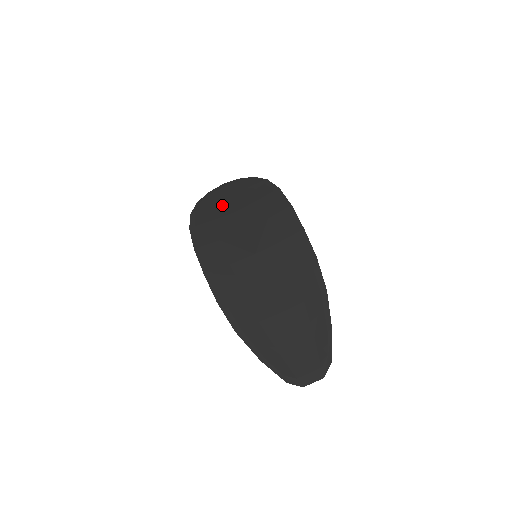
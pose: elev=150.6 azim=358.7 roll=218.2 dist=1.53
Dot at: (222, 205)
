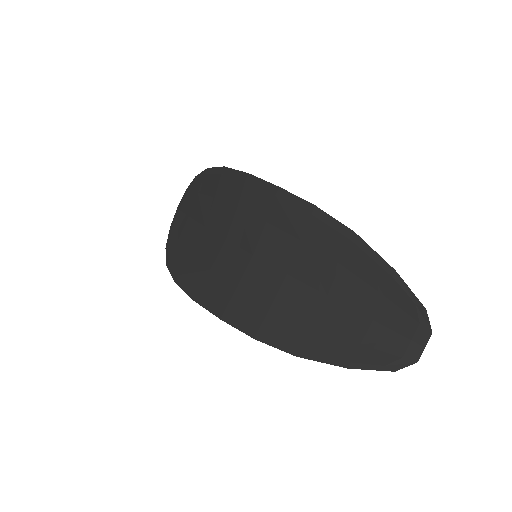
Dot at: (188, 231)
